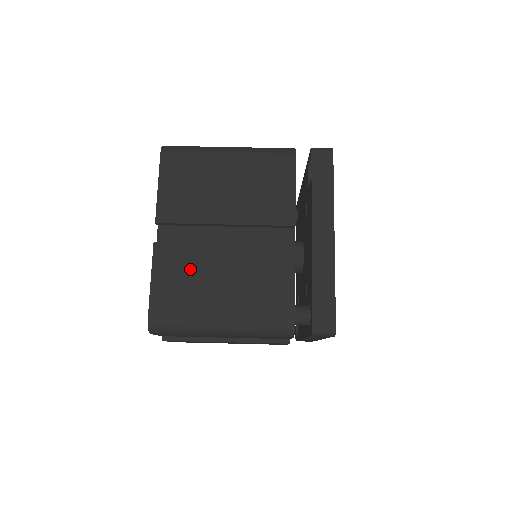
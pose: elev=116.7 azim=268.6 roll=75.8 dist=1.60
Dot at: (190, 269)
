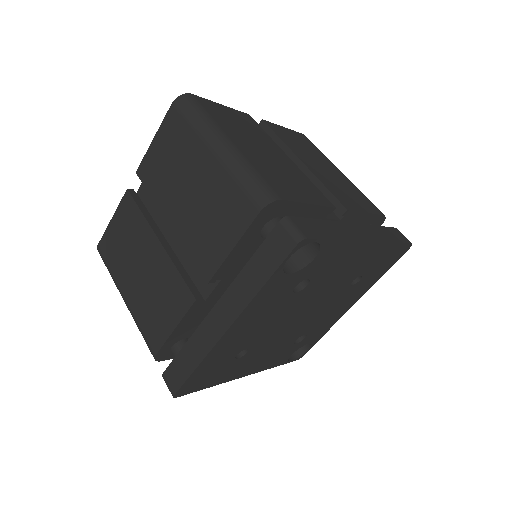
Dot at: (132, 236)
